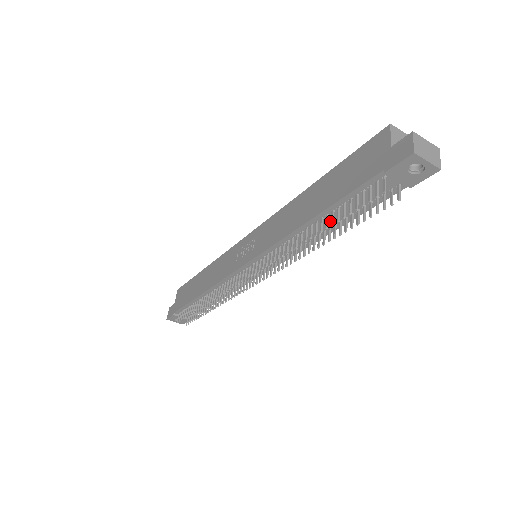
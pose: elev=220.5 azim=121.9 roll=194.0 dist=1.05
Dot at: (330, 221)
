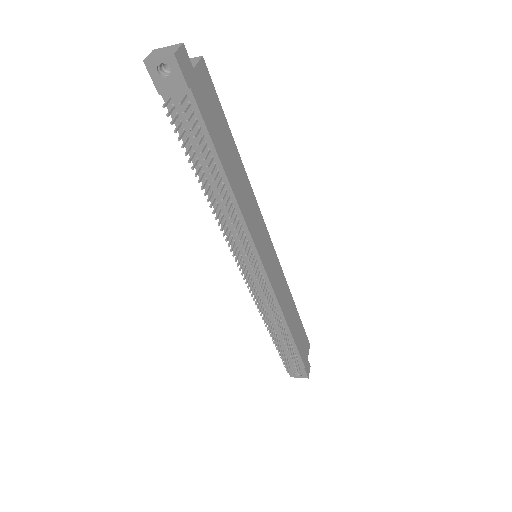
Dot at: occluded
